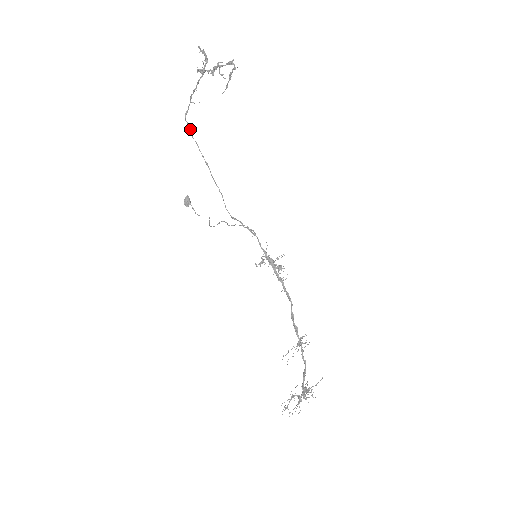
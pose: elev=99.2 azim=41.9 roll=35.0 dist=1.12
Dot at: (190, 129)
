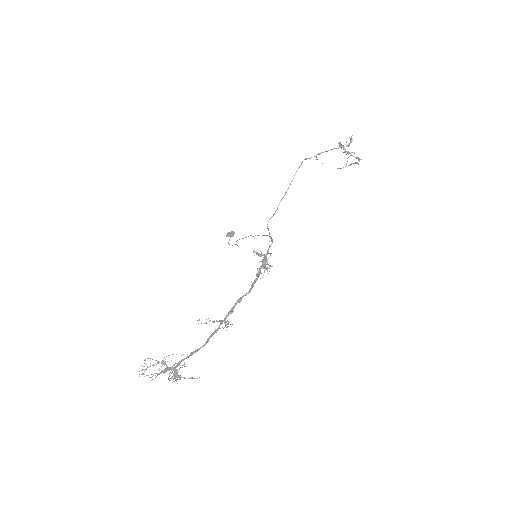
Dot at: occluded
